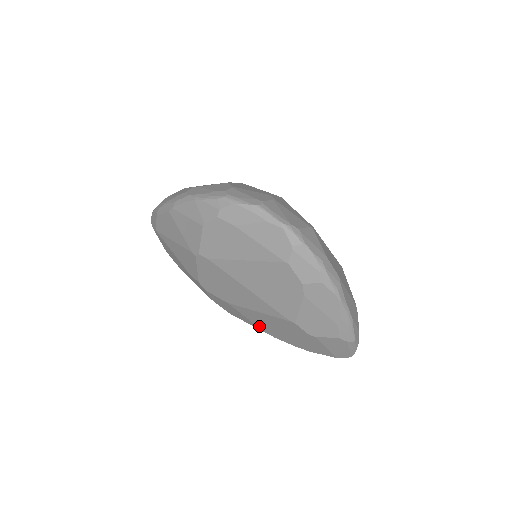
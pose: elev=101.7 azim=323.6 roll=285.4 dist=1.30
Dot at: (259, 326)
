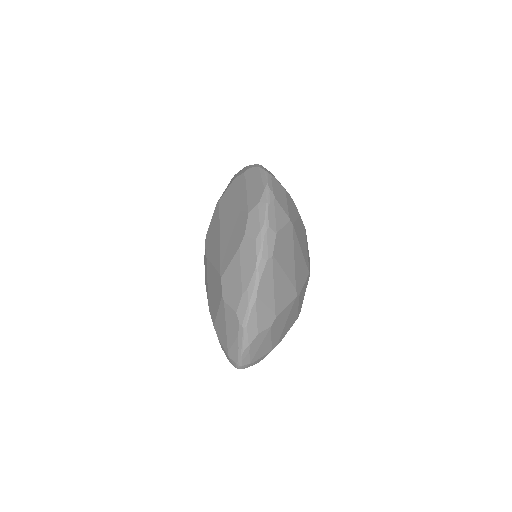
Dot at: (209, 293)
